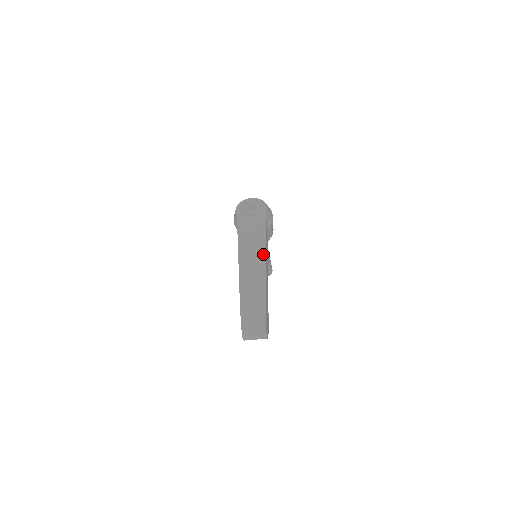
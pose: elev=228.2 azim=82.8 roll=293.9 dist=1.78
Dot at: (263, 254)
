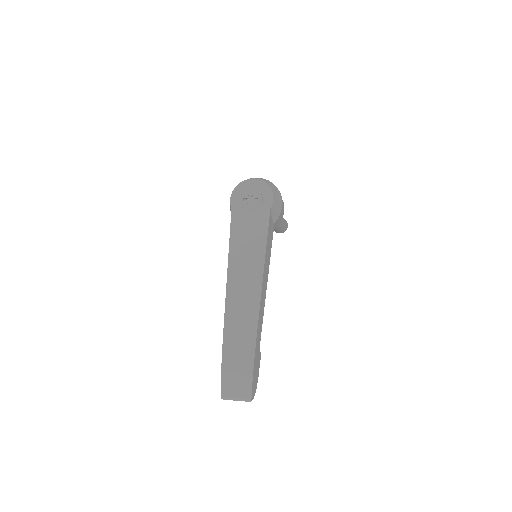
Dot at: (259, 278)
